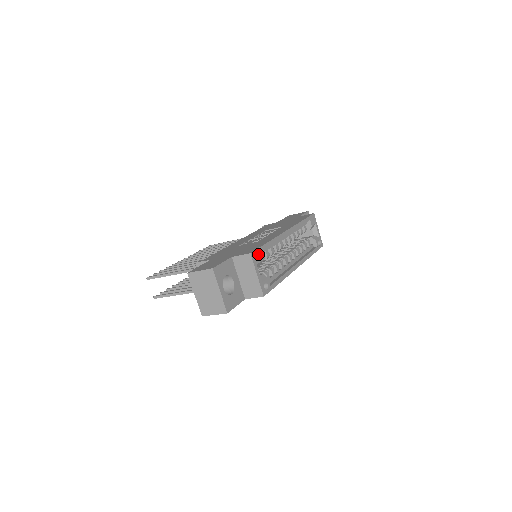
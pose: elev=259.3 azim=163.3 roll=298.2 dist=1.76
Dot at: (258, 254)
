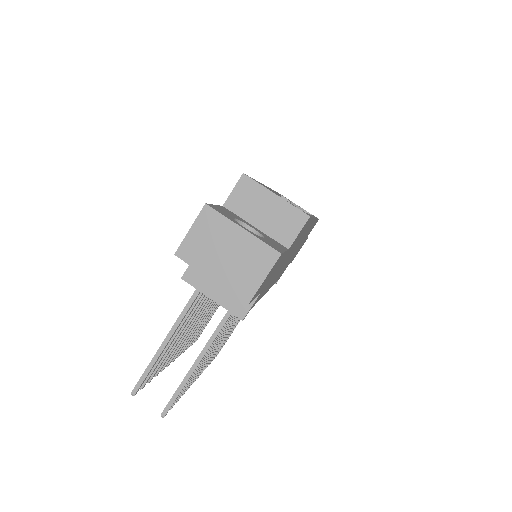
Dot at: occluded
